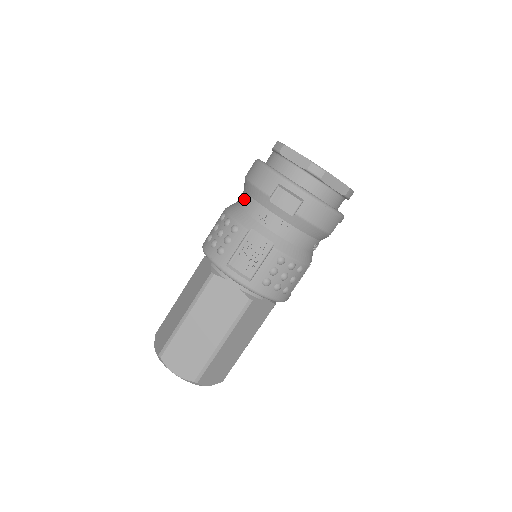
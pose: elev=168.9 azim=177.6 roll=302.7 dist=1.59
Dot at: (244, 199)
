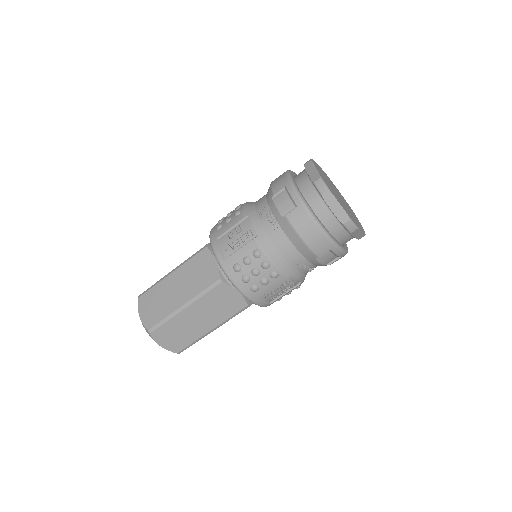
Dot at: occluded
